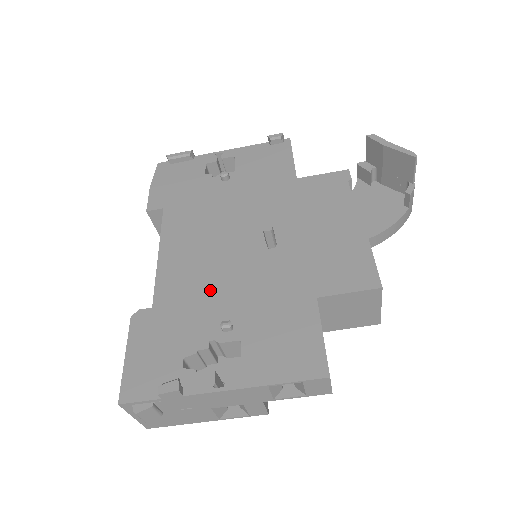
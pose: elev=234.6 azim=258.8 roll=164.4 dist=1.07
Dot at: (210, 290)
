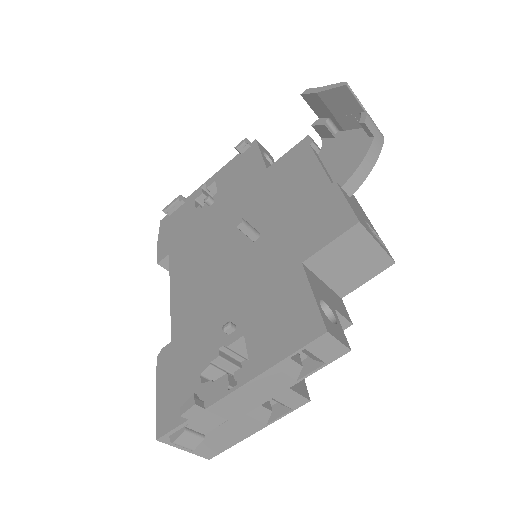
Dot at: (213, 303)
